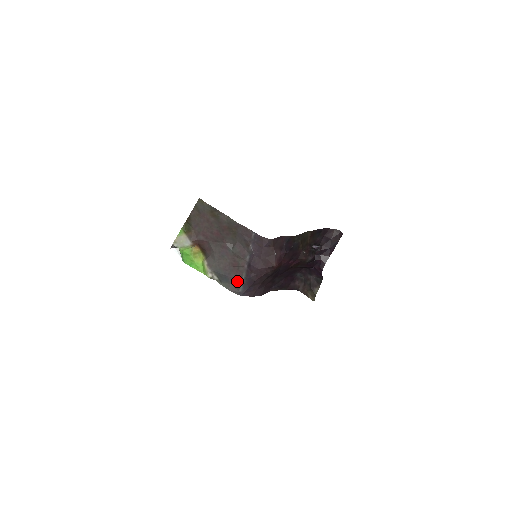
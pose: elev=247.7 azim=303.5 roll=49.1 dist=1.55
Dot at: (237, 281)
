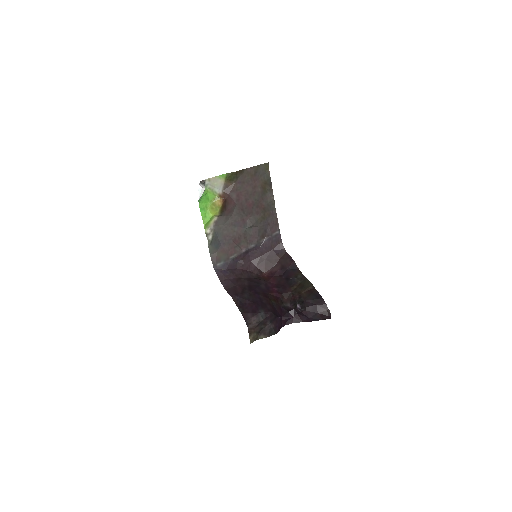
Dot at: (224, 255)
